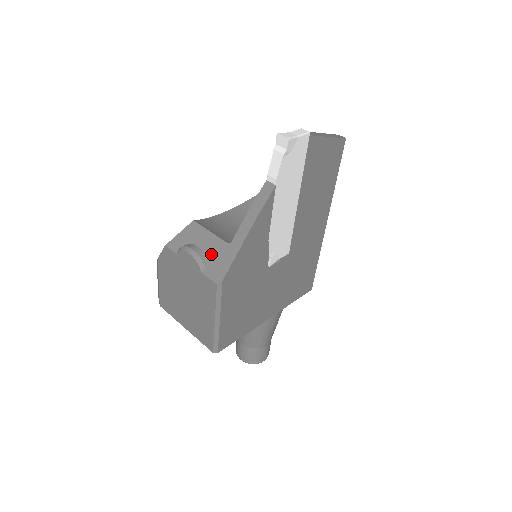
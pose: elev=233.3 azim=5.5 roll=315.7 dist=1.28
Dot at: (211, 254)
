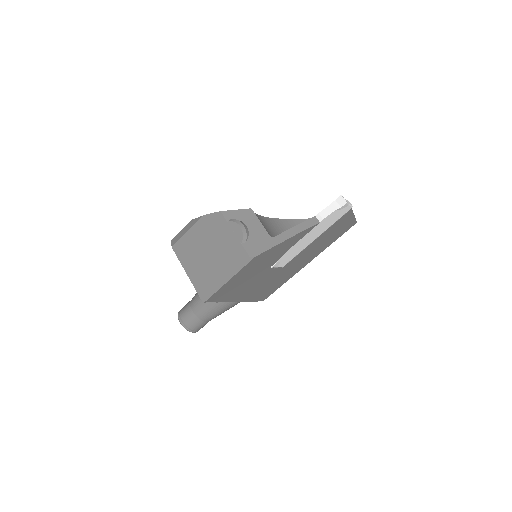
Dot at: (255, 236)
